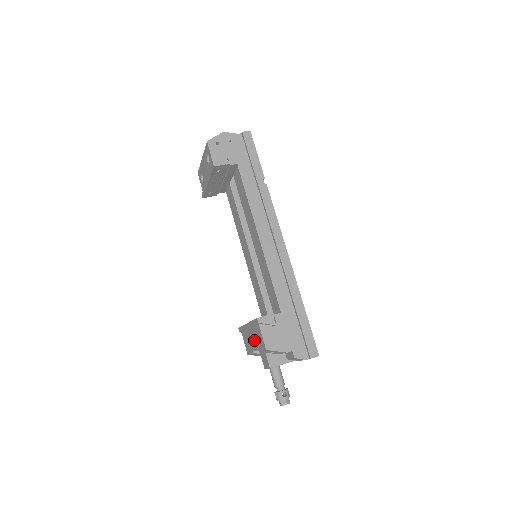
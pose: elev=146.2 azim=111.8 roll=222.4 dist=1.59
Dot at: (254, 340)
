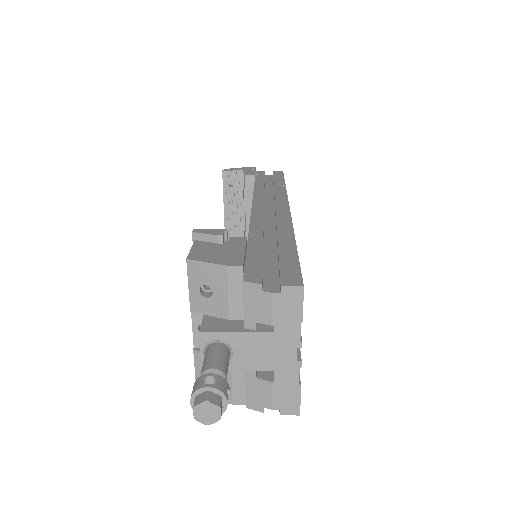
Dot at: occluded
